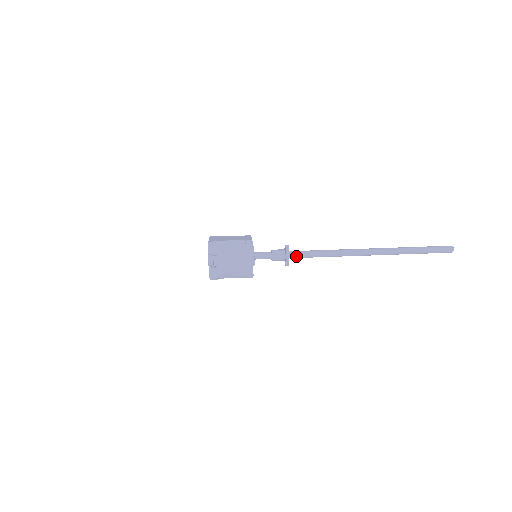
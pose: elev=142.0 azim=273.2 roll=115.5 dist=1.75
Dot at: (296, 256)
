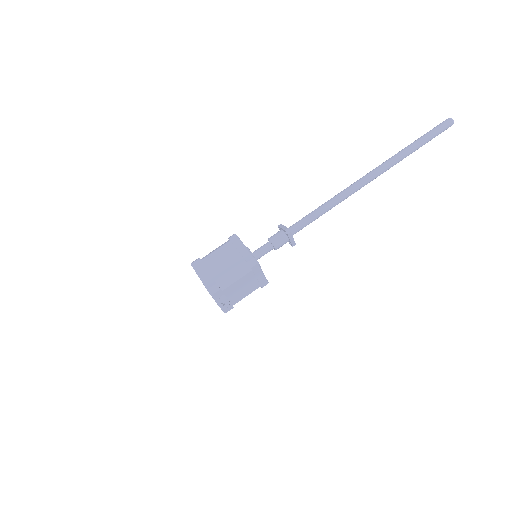
Dot at: occluded
